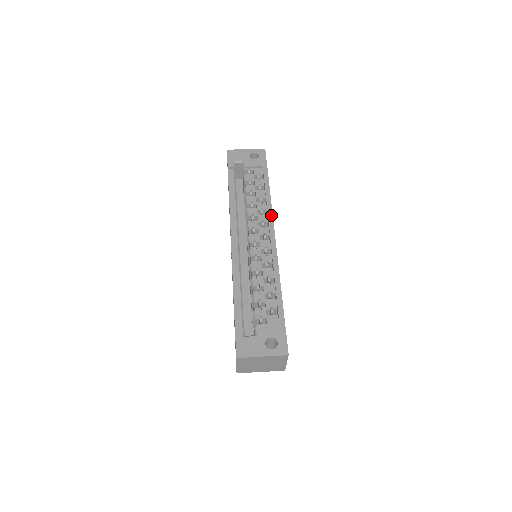
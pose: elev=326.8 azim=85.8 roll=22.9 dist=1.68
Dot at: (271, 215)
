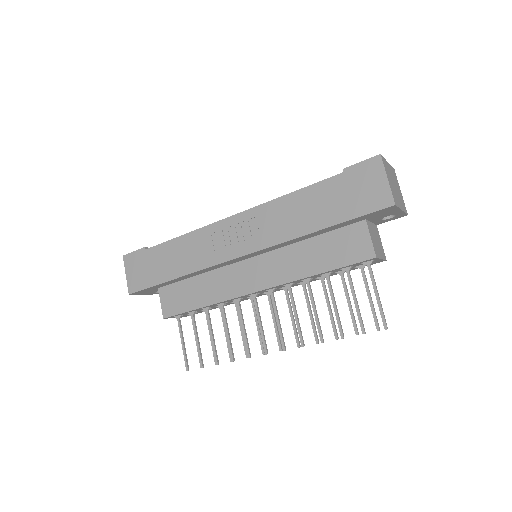
Dot at: occluded
